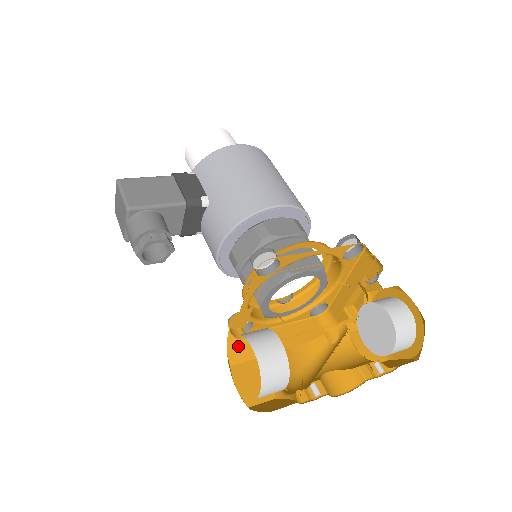
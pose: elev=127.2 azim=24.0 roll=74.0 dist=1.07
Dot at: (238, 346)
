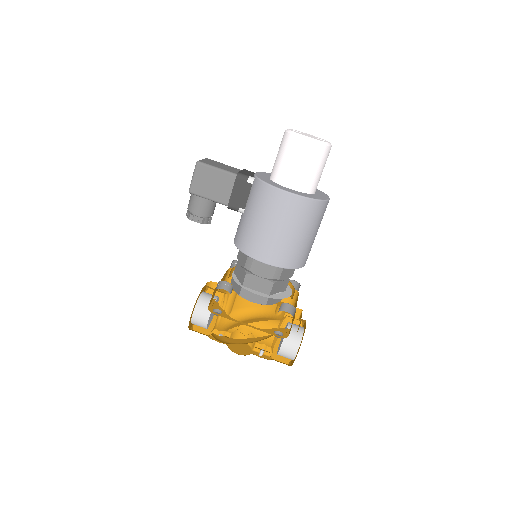
Dot at: (212, 288)
